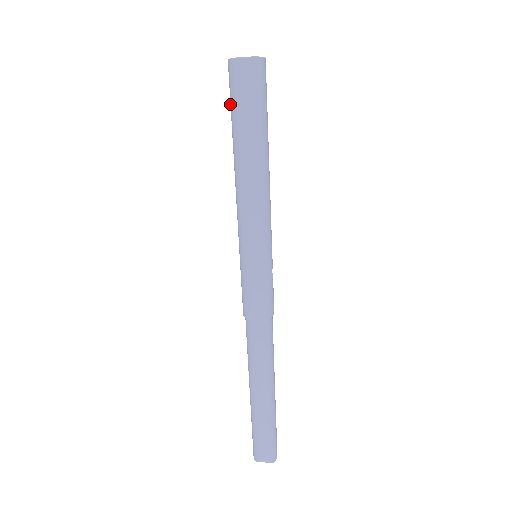
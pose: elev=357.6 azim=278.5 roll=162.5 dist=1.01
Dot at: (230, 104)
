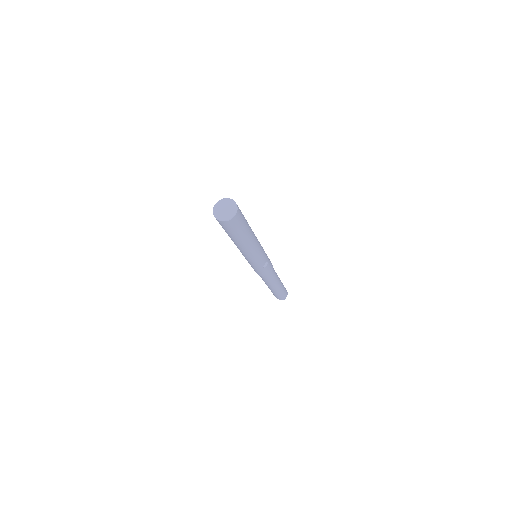
Dot at: occluded
